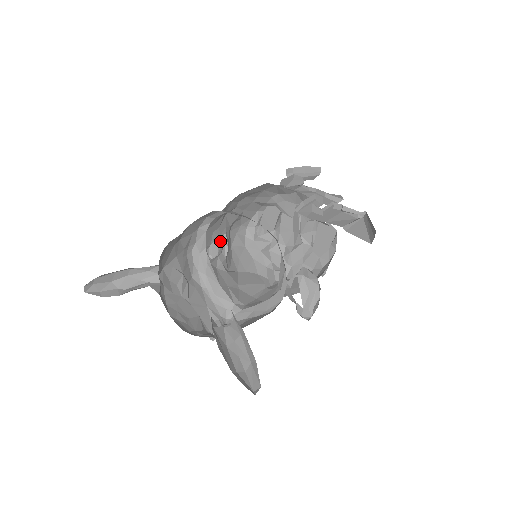
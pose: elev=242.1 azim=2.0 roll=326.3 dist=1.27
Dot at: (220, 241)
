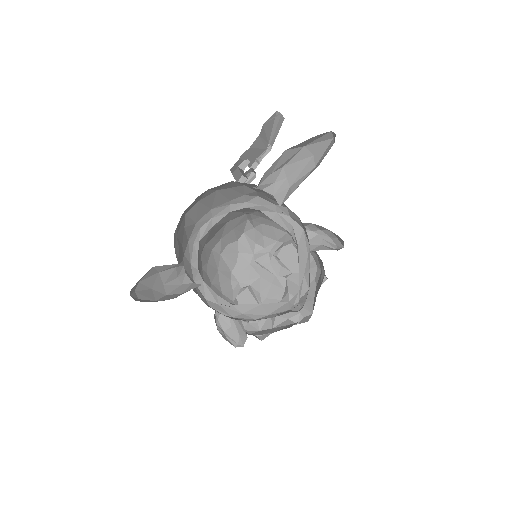
Dot at: (229, 320)
